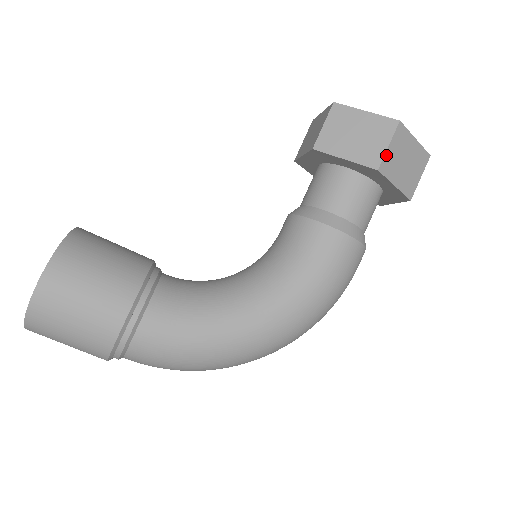
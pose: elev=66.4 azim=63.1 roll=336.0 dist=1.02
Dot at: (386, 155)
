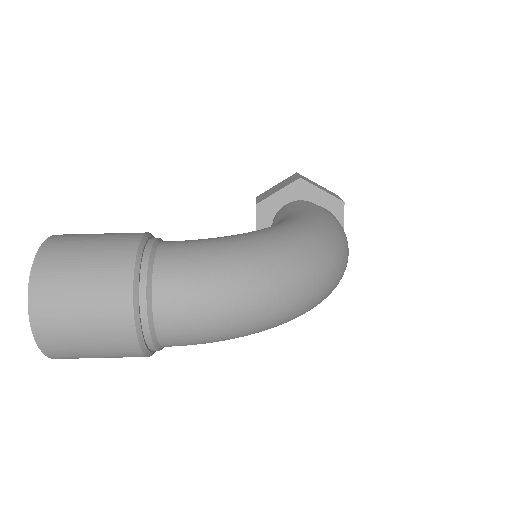
Dot at: occluded
